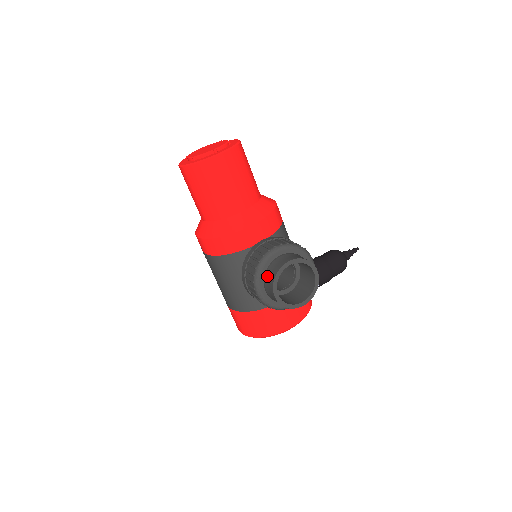
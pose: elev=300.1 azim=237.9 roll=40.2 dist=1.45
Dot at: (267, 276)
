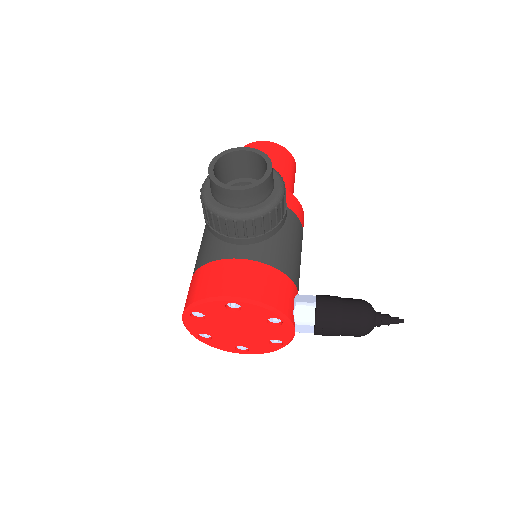
Dot at: occluded
